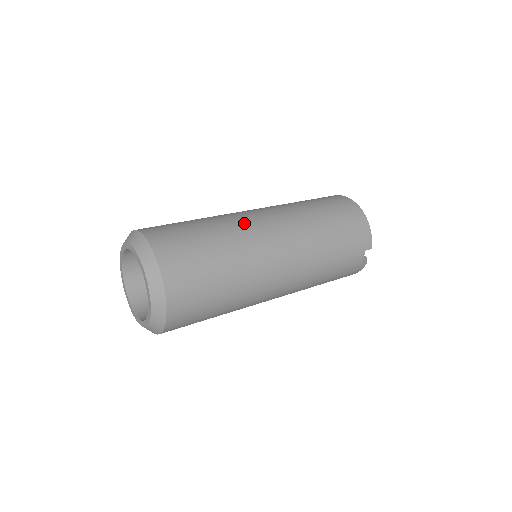
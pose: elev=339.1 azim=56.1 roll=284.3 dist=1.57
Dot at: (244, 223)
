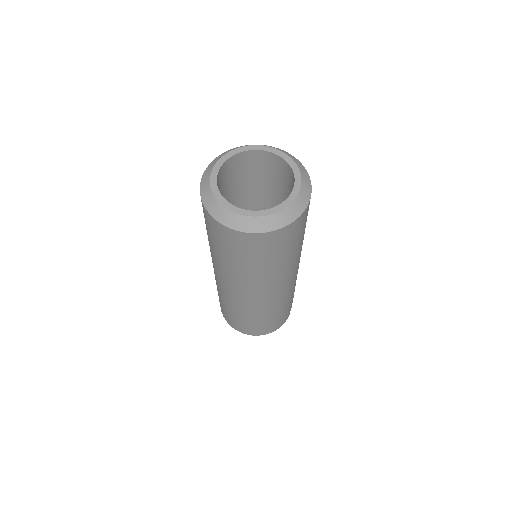
Dot at: occluded
